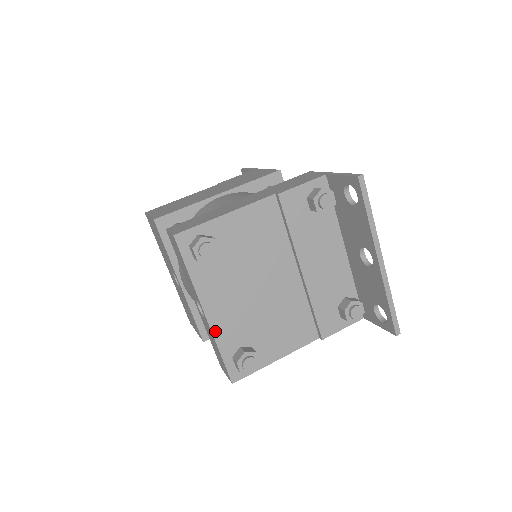
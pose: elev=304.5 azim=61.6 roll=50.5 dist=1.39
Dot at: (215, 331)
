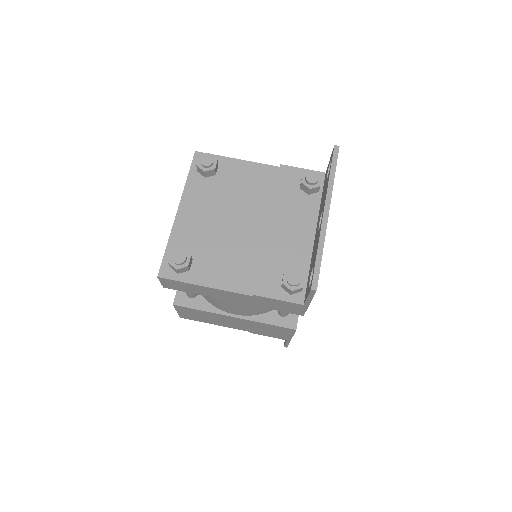
Dot at: (175, 227)
